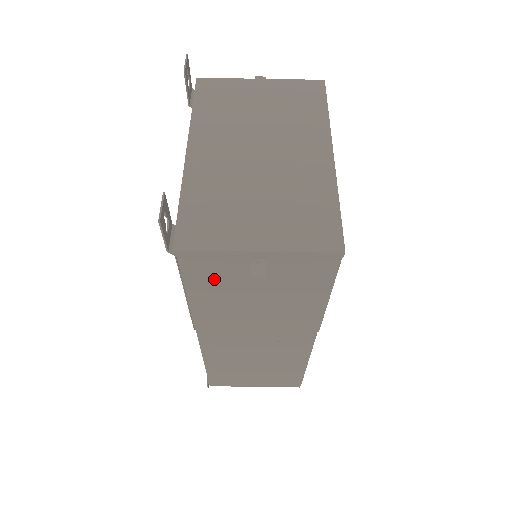
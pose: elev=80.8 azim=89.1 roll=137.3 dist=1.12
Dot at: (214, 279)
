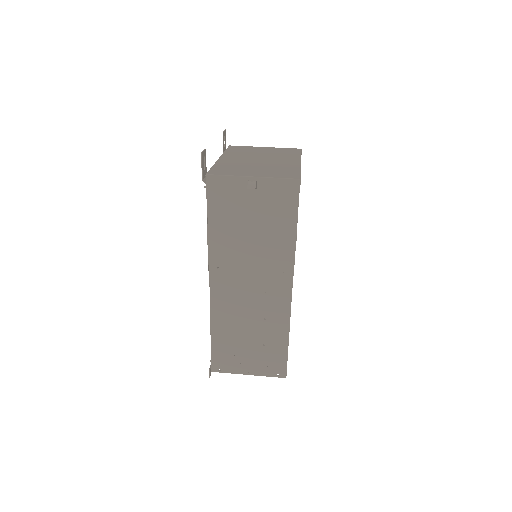
Dot at: (226, 206)
